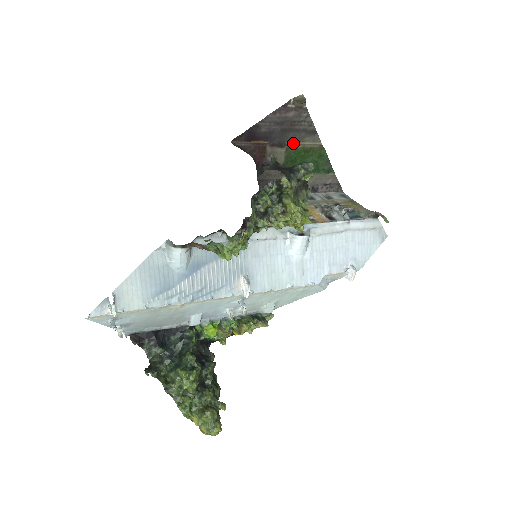
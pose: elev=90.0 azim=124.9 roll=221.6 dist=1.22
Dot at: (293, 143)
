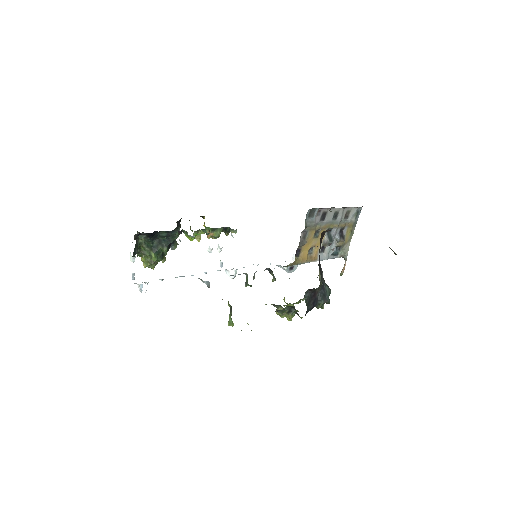
Dot at: occluded
